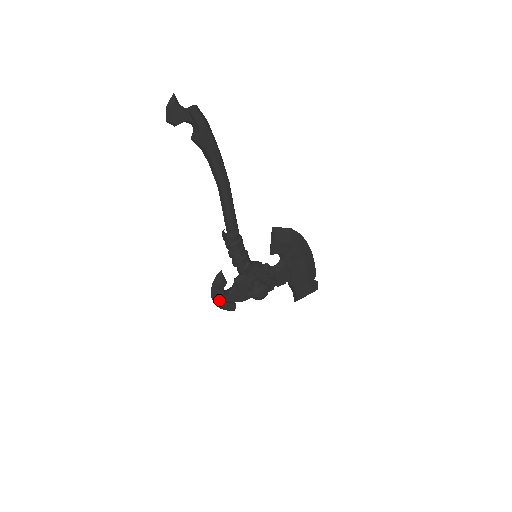
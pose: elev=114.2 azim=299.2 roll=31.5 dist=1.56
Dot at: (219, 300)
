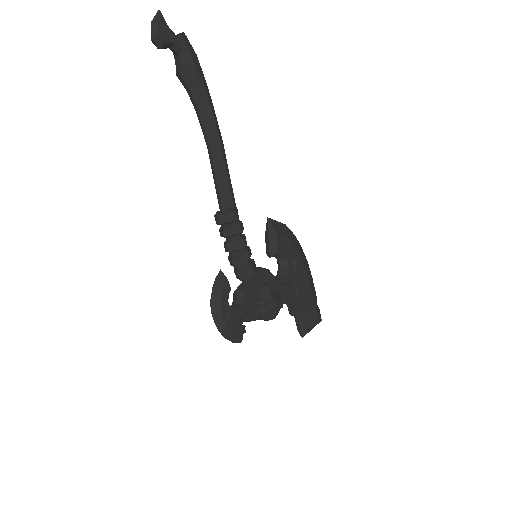
Dot at: (224, 317)
